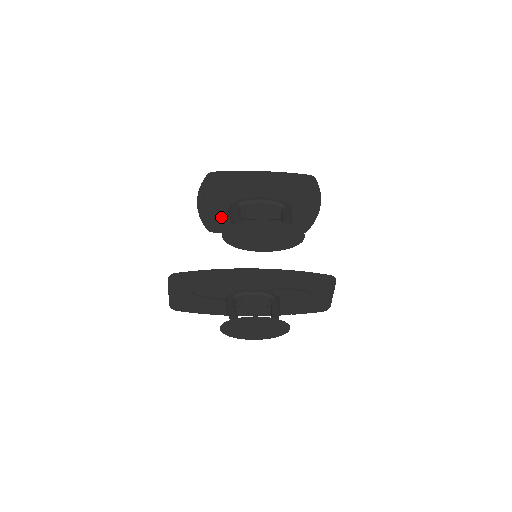
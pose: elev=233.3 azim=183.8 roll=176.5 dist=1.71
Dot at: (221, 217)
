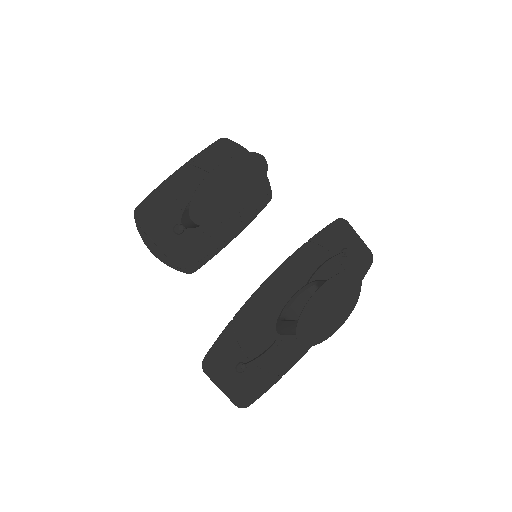
Dot at: (187, 247)
